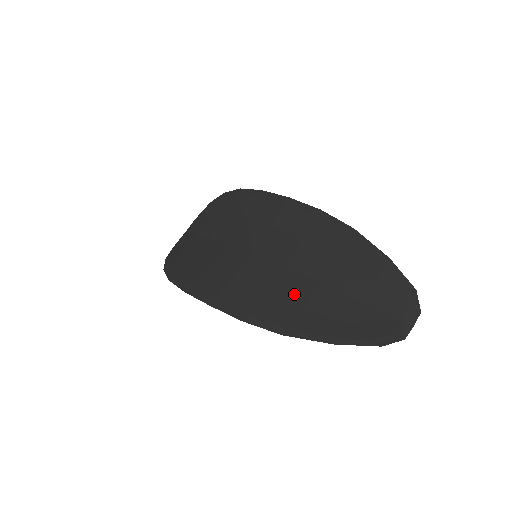
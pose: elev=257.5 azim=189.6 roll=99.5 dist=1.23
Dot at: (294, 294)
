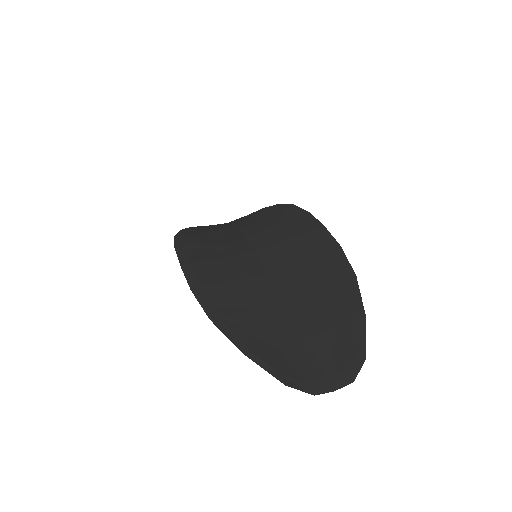
Dot at: (254, 296)
